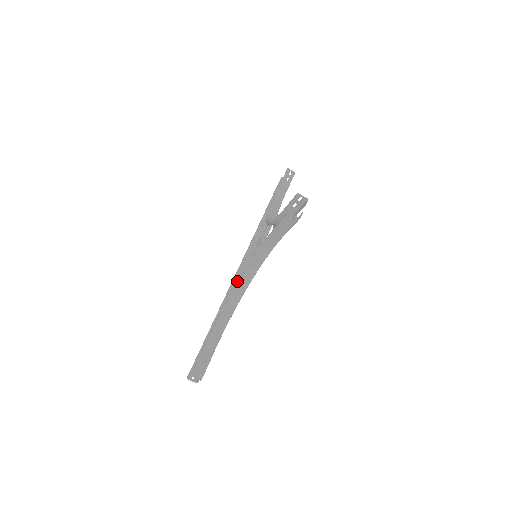
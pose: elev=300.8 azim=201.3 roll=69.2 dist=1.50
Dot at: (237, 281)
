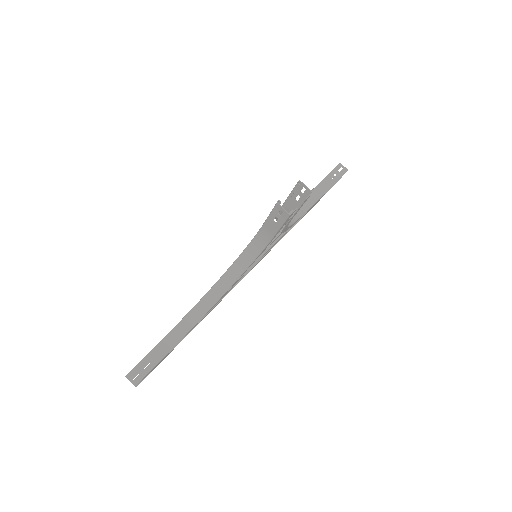
Dot at: occluded
